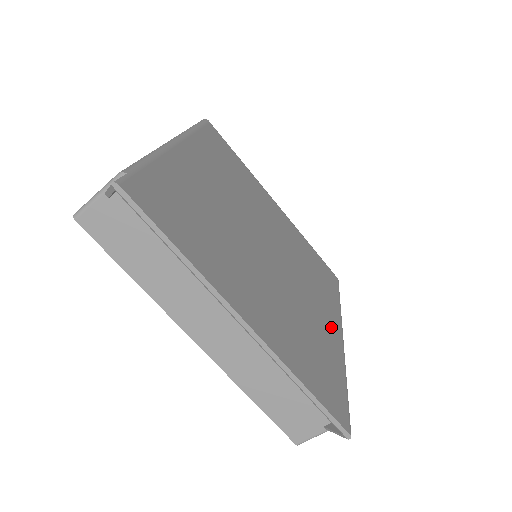
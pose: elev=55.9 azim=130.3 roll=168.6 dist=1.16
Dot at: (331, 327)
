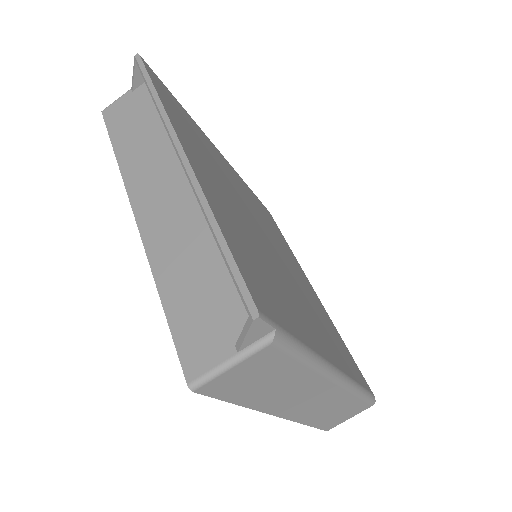
Dot at: (319, 340)
